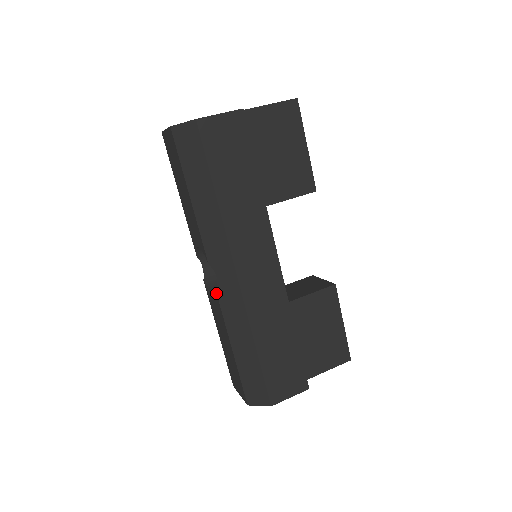
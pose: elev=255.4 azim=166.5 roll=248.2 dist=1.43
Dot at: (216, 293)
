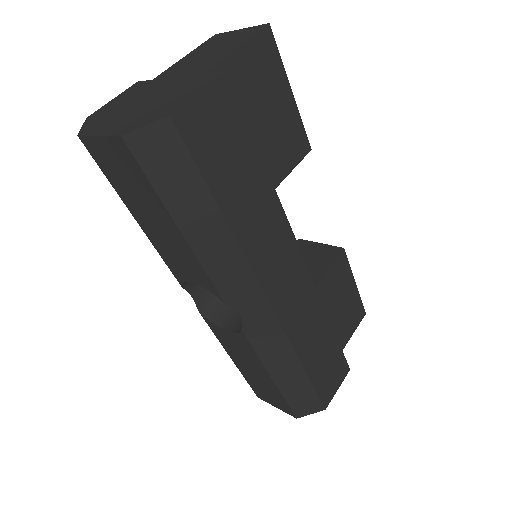
Dot at: (242, 332)
